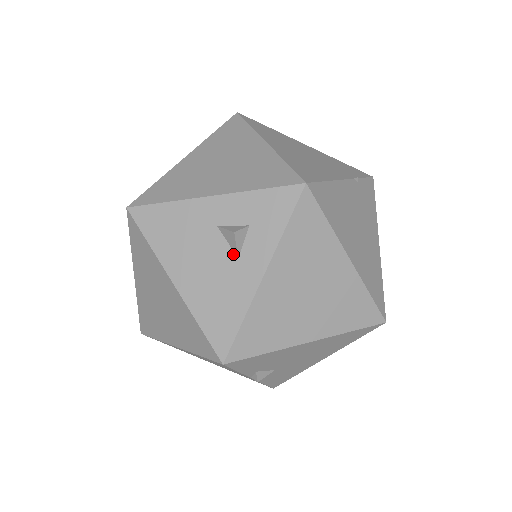
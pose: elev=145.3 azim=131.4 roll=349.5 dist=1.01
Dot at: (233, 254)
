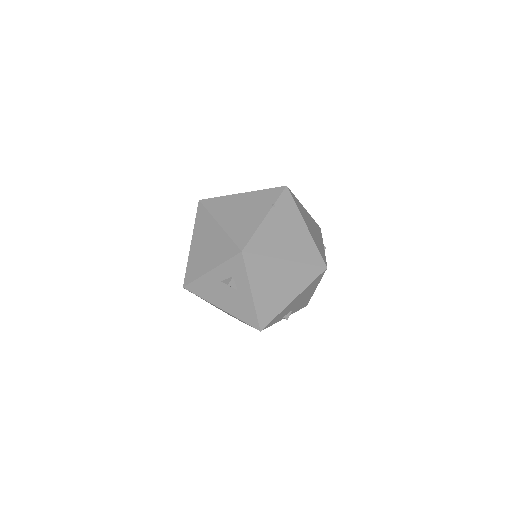
Dot at: (235, 290)
